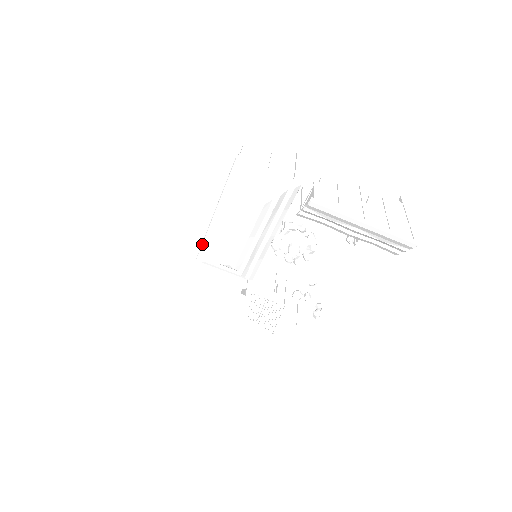
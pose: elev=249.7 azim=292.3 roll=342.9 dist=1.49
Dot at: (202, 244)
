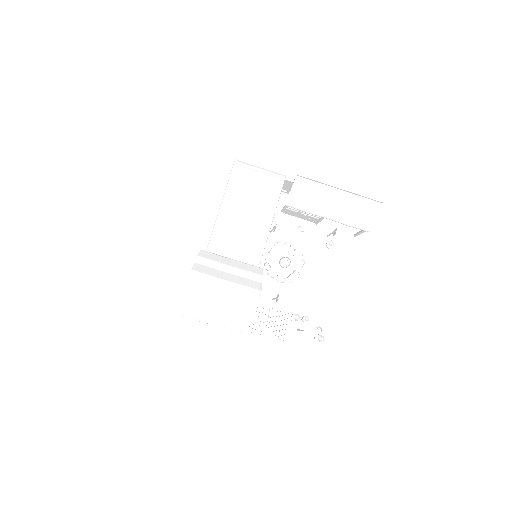
Dot at: (209, 242)
